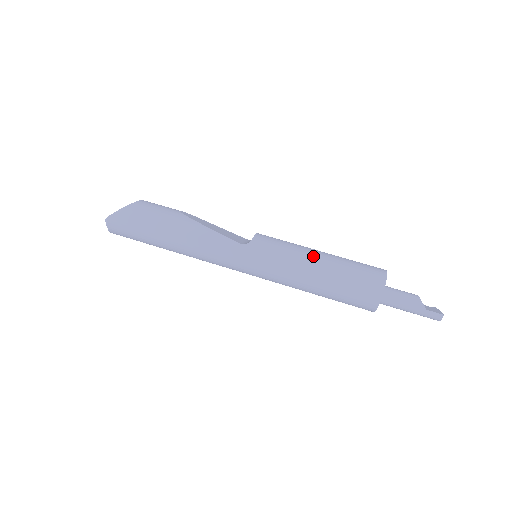
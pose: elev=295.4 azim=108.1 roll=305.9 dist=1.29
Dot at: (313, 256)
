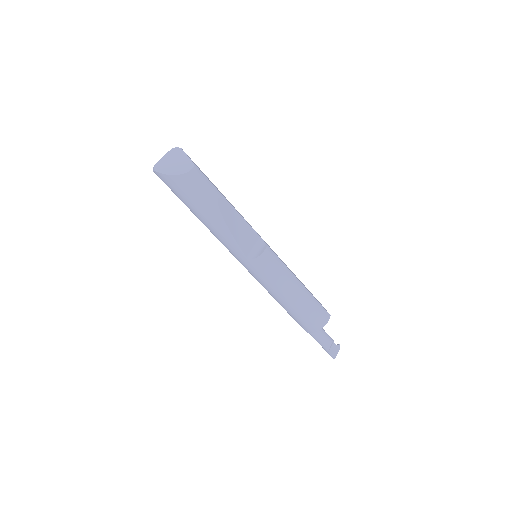
Dot at: (289, 292)
